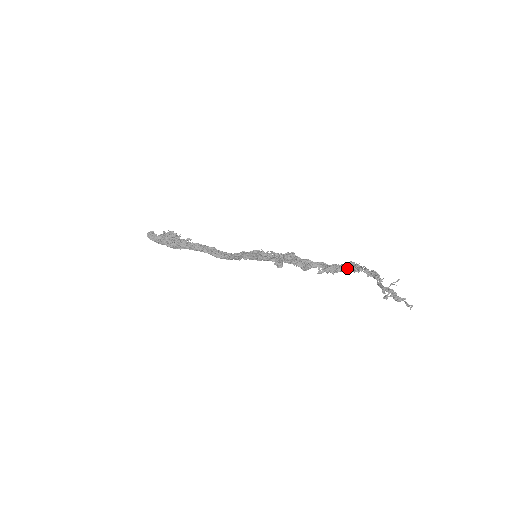
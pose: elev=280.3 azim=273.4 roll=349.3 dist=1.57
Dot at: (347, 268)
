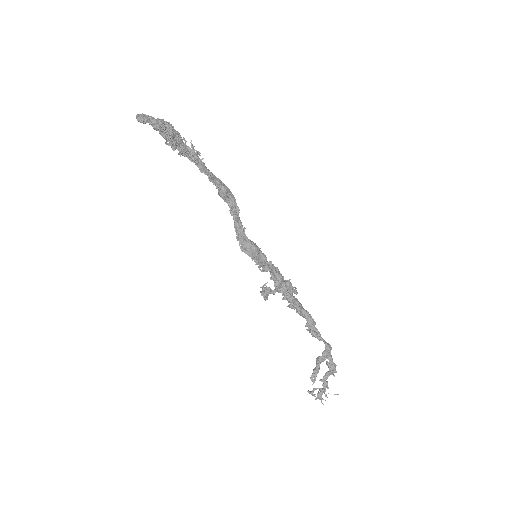
Dot at: (324, 341)
